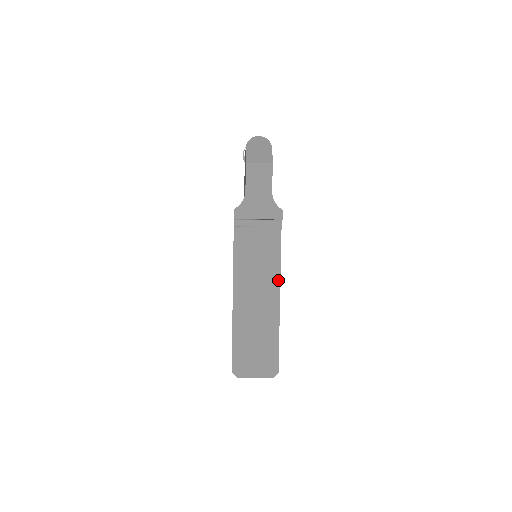
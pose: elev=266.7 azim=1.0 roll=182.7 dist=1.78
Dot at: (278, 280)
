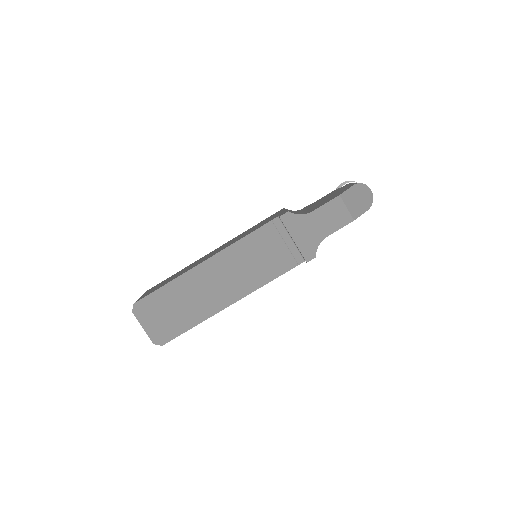
Dot at: (247, 292)
